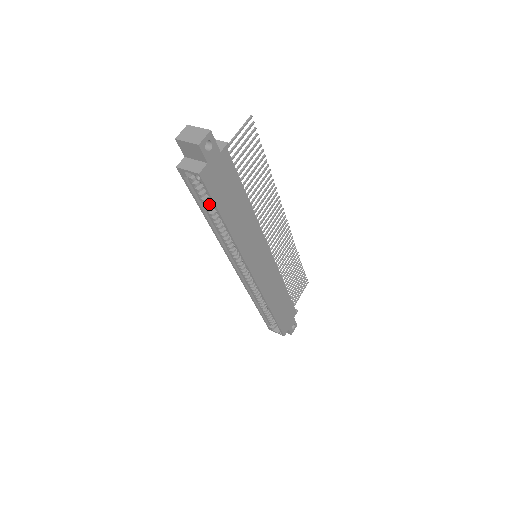
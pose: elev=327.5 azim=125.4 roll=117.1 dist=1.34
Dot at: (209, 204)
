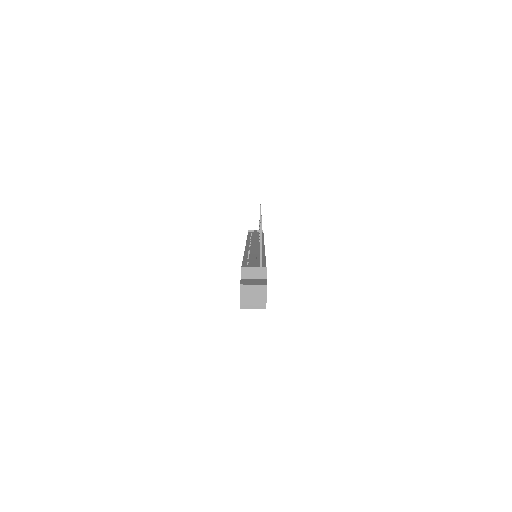
Dot at: occluded
